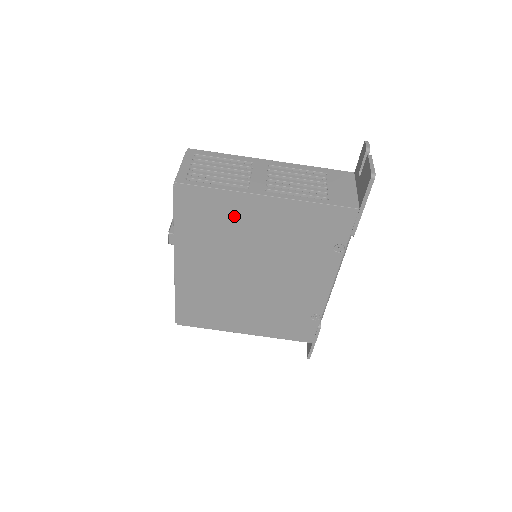
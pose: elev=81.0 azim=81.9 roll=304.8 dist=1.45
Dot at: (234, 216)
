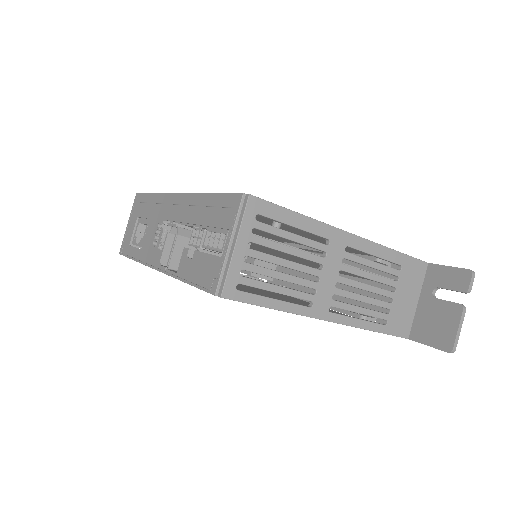
Dot at: occluded
